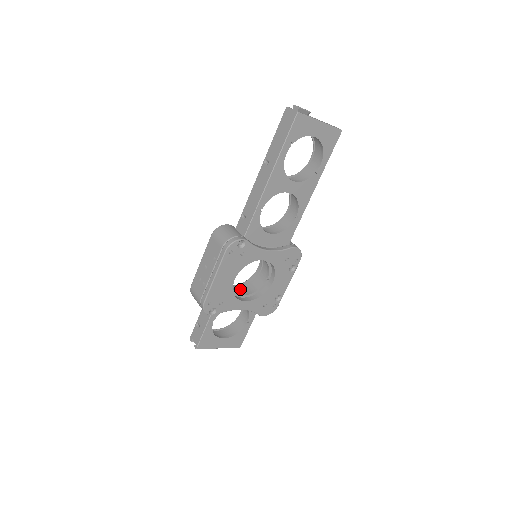
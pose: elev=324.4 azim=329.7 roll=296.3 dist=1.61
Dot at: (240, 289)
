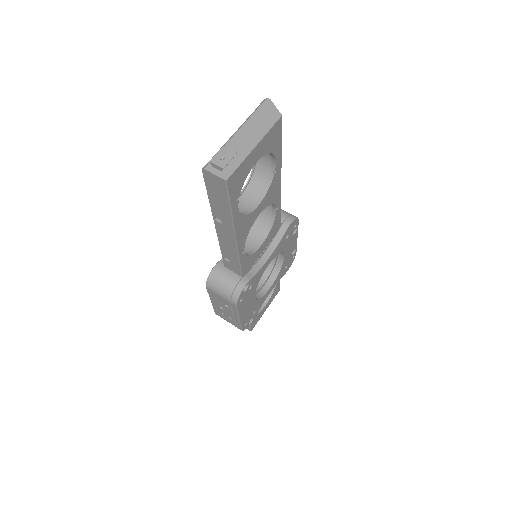
Dot at: occluded
